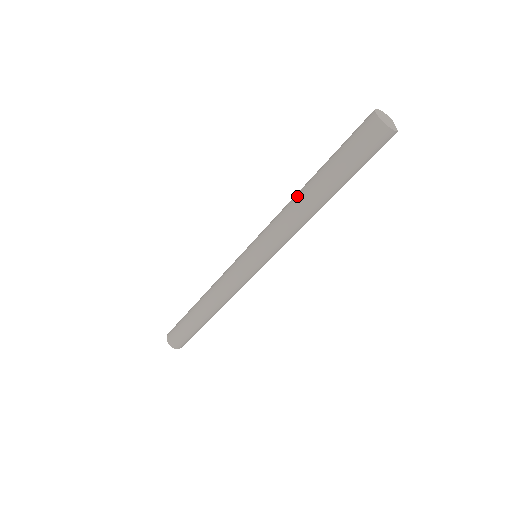
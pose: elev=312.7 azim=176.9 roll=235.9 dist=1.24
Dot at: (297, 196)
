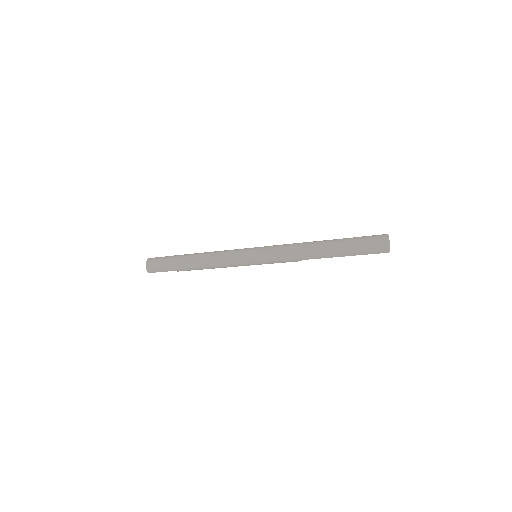
Dot at: occluded
